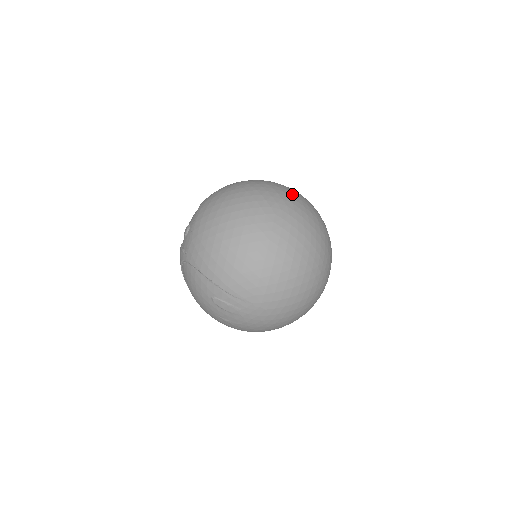
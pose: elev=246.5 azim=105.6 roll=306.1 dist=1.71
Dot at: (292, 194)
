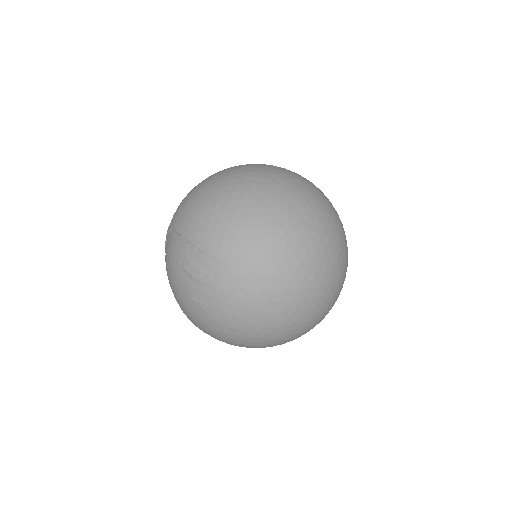
Dot at: occluded
